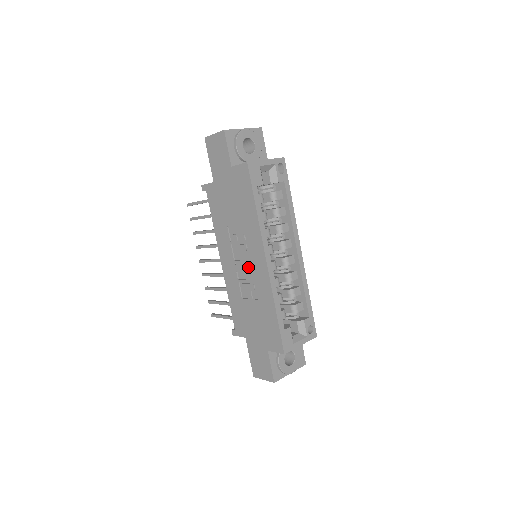
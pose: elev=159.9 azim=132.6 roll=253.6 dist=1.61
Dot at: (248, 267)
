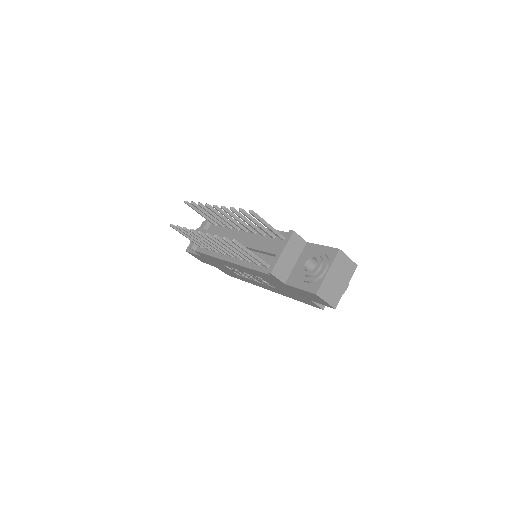
Dot at: occluded
